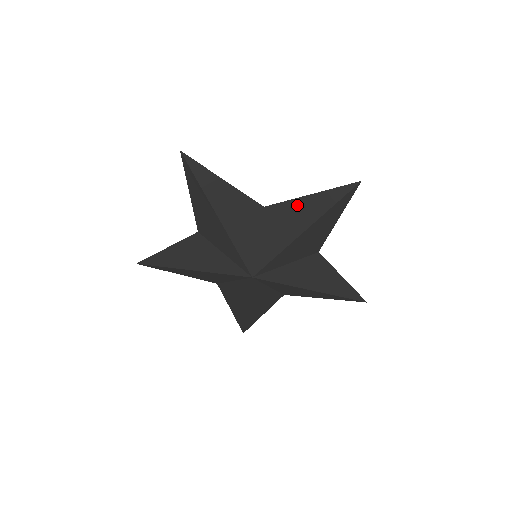
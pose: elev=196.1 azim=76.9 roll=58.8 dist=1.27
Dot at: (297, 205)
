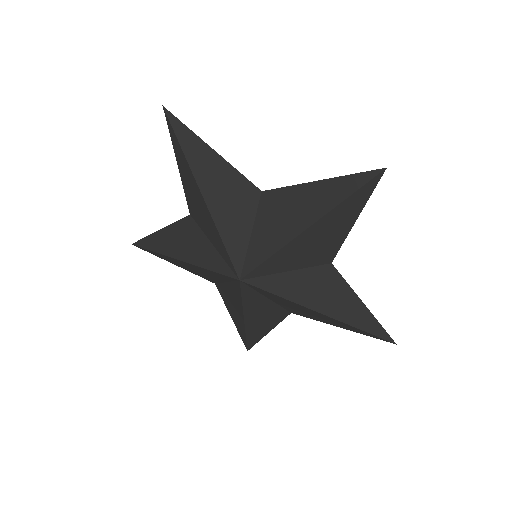
Dot at: (300, 193)
